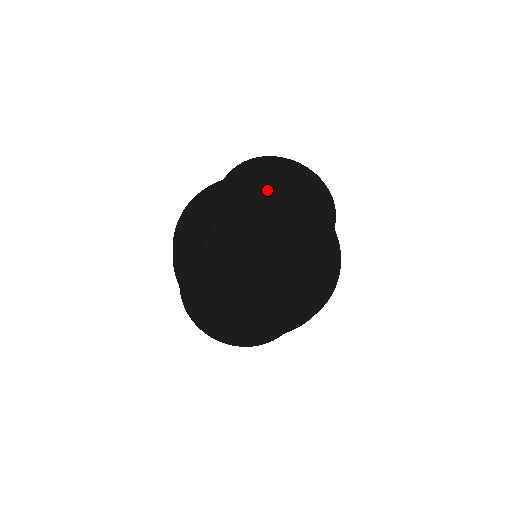
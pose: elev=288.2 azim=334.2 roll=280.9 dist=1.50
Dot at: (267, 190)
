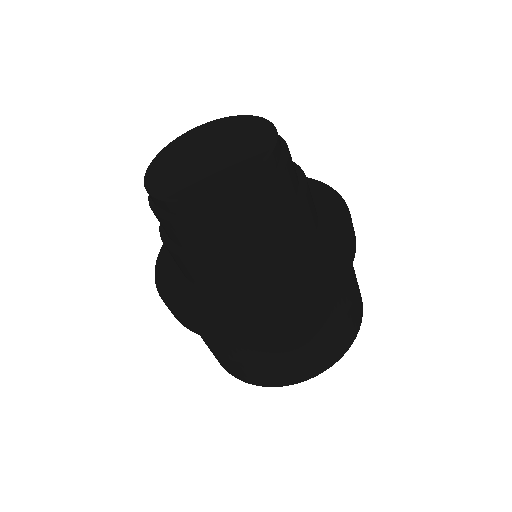
Dot at: (197, 147)
